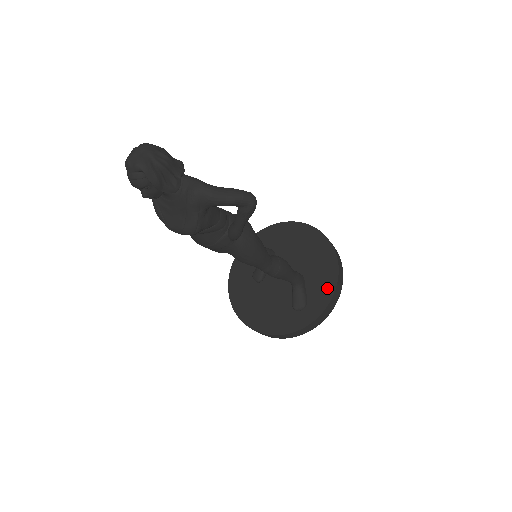
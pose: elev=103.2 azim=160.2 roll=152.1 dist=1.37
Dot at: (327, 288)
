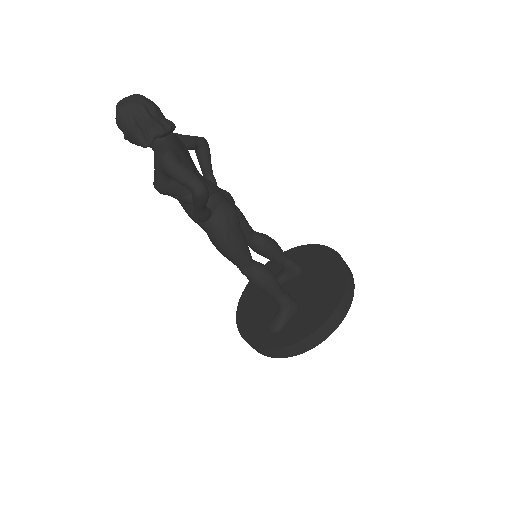
Dot at: (303, 331)
